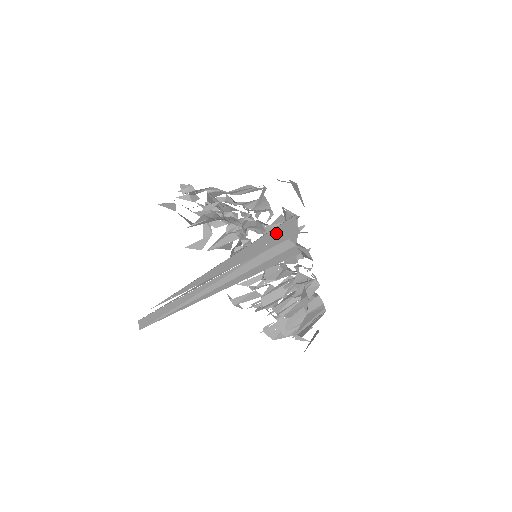
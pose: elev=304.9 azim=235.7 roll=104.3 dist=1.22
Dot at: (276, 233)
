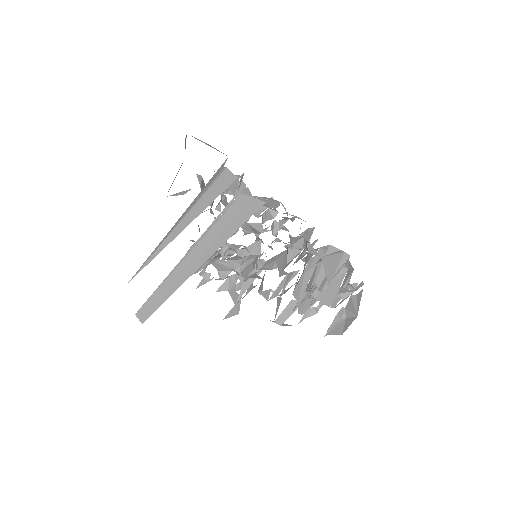
Dot at: (218, 188)
